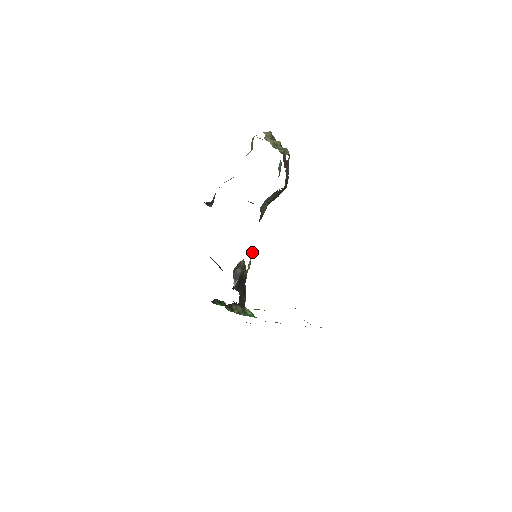
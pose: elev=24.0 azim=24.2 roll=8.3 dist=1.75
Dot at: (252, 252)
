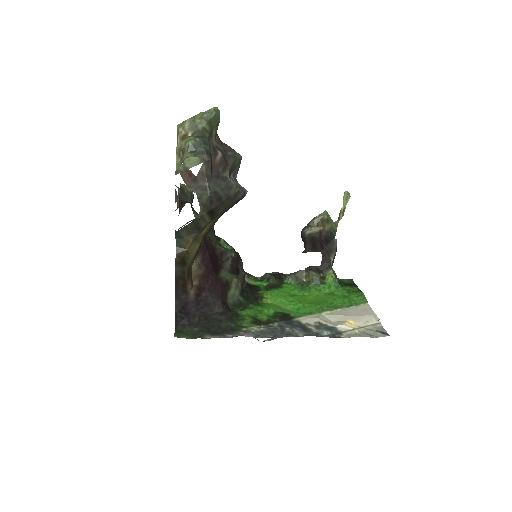
Dot at: (348, 193)
